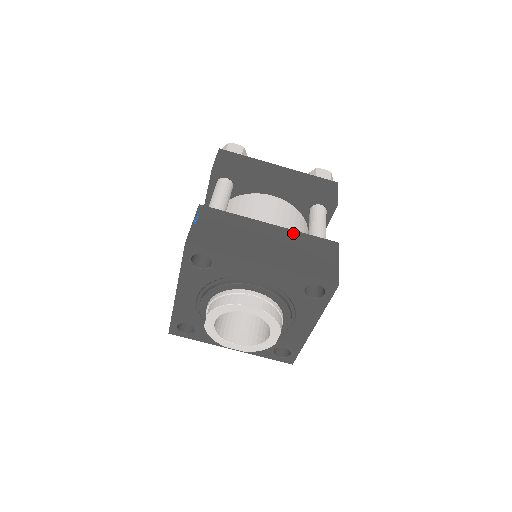
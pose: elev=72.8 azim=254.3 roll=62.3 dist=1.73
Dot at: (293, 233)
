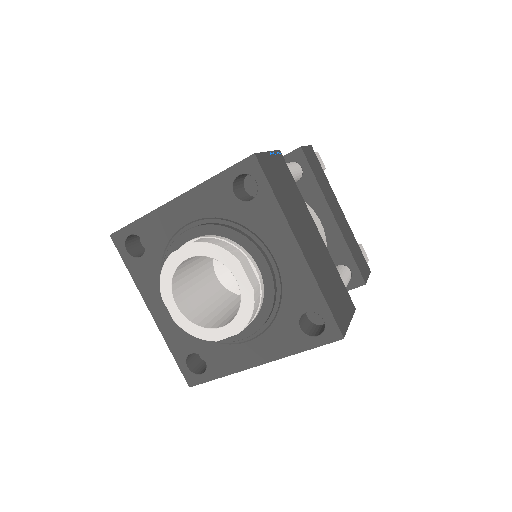
Dot at: (330, 259)
